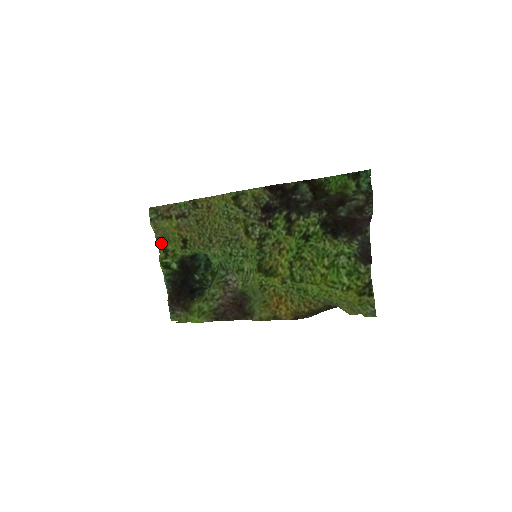
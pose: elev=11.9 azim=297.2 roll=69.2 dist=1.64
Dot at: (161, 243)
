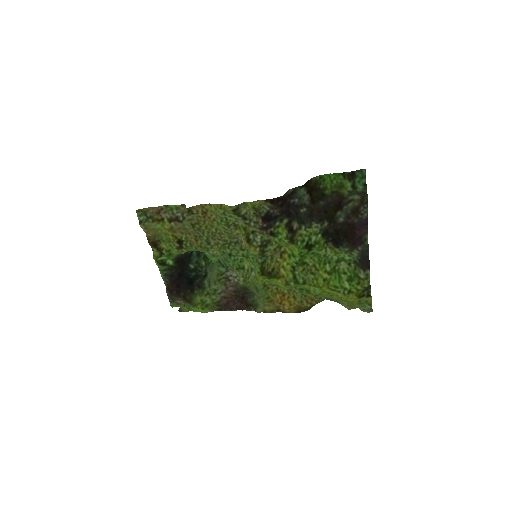
Dot at: (153, 242)
